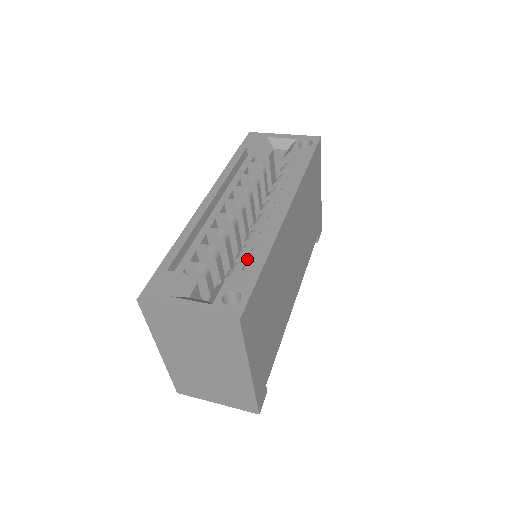
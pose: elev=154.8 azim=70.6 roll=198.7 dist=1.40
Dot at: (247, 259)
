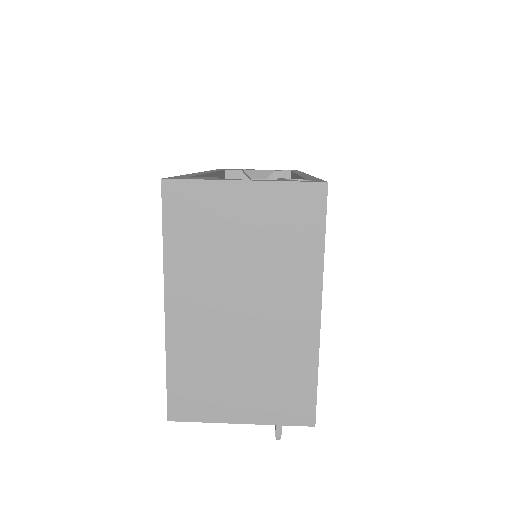
Dot at: occluded
